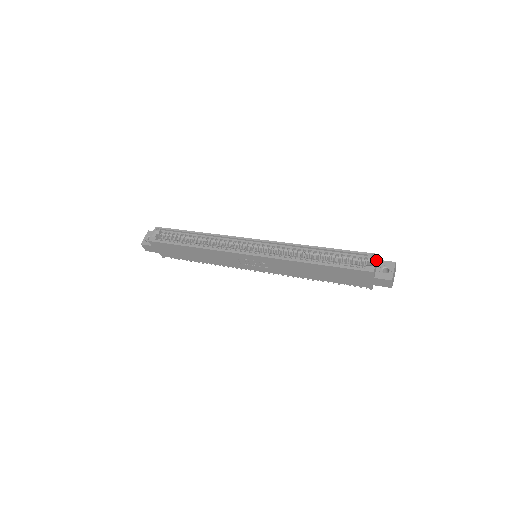
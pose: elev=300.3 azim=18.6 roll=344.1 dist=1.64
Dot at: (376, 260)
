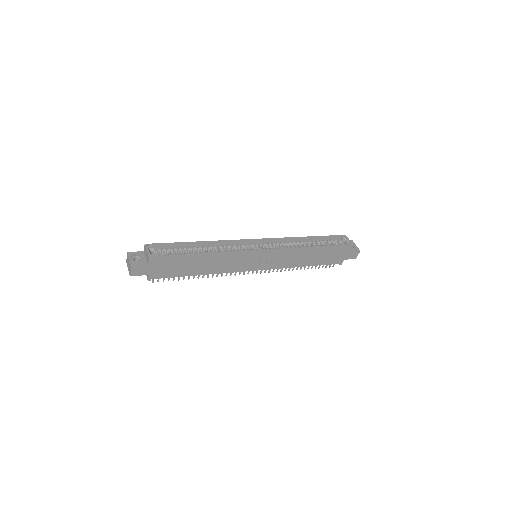
Dot at: (348, 238)
